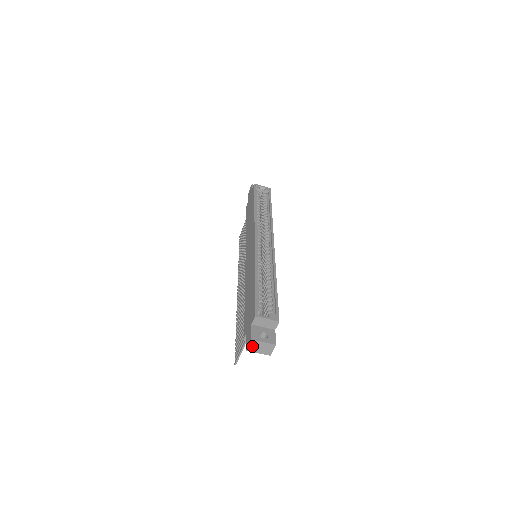
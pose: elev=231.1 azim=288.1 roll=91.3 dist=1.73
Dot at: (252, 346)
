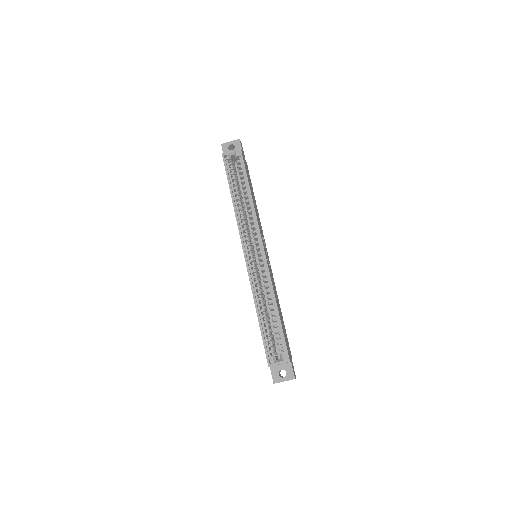
Dot at: occluded
